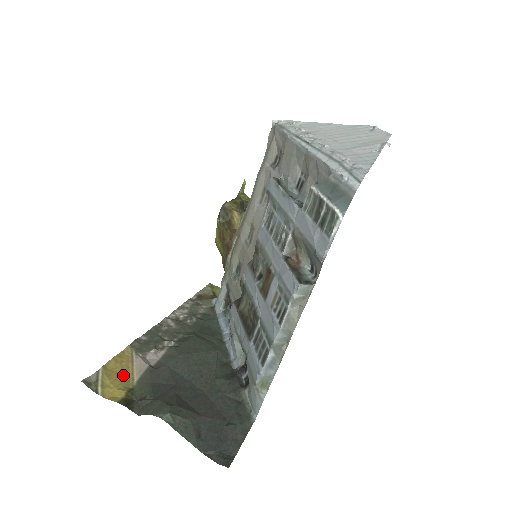
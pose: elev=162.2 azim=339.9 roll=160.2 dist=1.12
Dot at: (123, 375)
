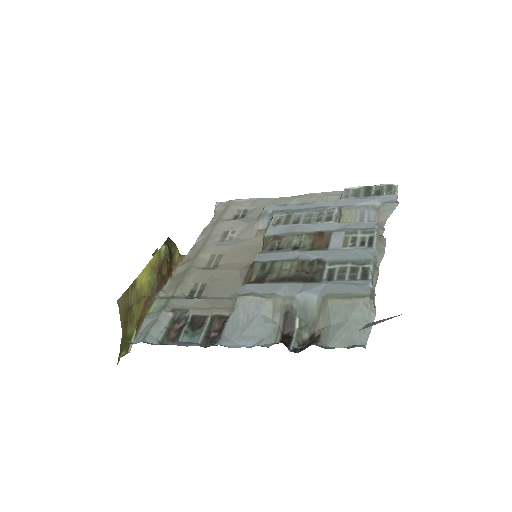
Dot at: occluded
